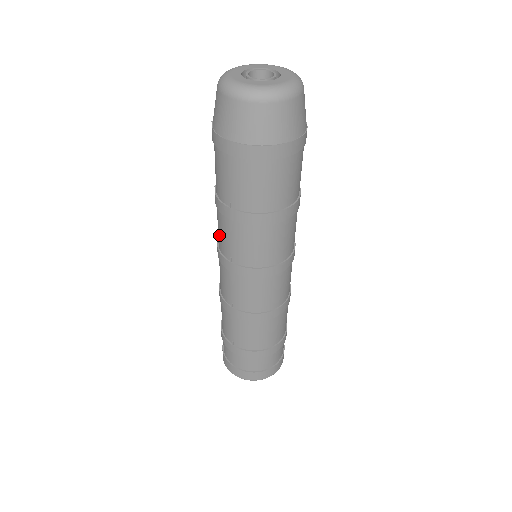
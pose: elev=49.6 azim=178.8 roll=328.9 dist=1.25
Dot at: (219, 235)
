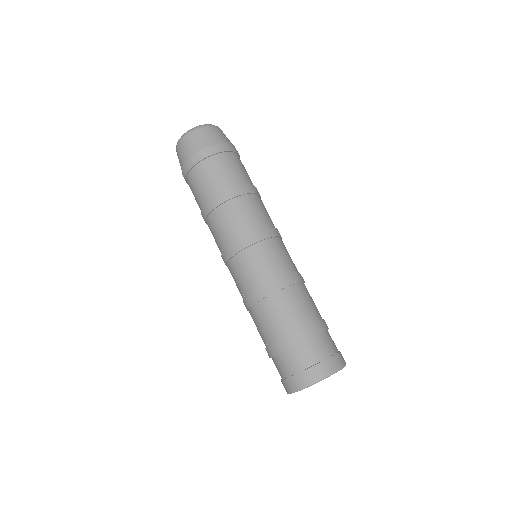
Dot at: occluded
